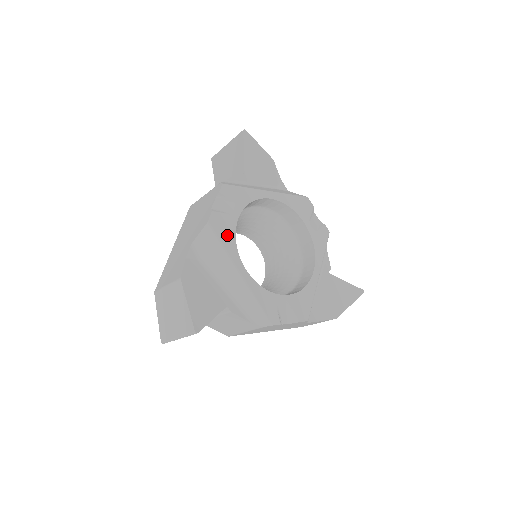
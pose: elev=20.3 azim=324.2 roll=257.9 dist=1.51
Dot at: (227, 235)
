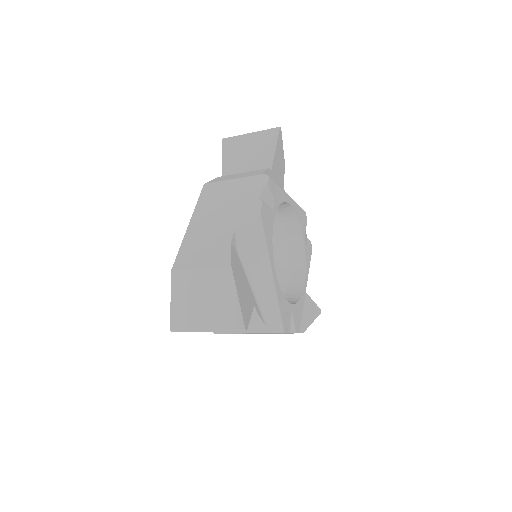
Dot at: (268, 231)
